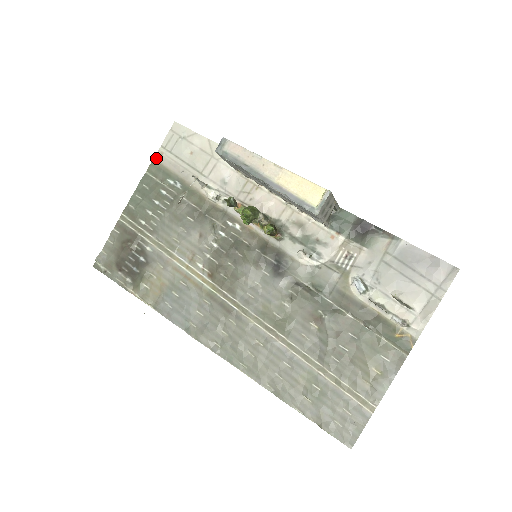
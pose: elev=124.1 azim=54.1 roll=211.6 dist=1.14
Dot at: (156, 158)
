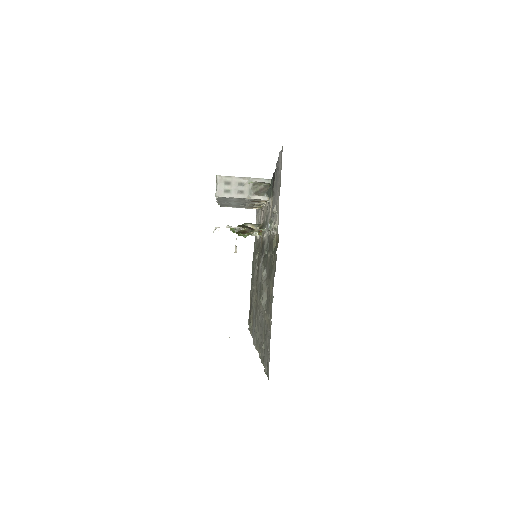
Dot at: occluded
